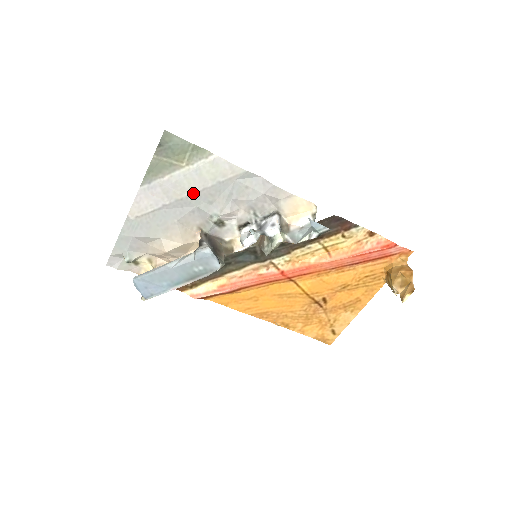
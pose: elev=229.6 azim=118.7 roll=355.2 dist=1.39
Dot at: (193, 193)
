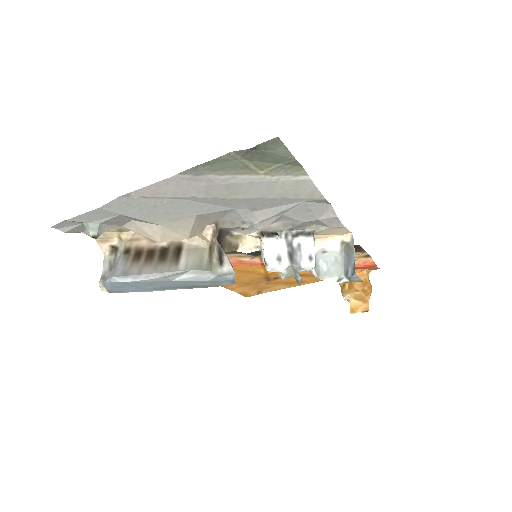
Dot at: (243, 197)
